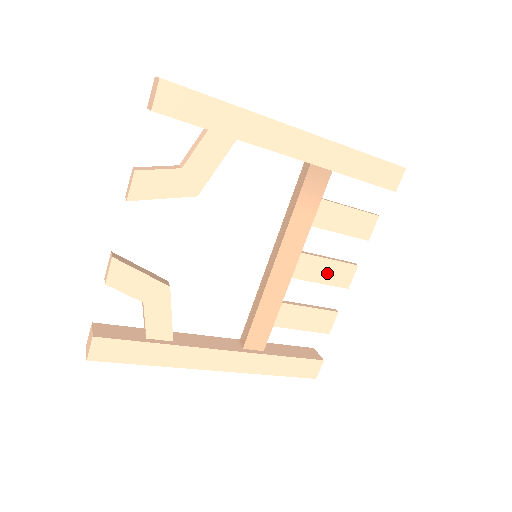
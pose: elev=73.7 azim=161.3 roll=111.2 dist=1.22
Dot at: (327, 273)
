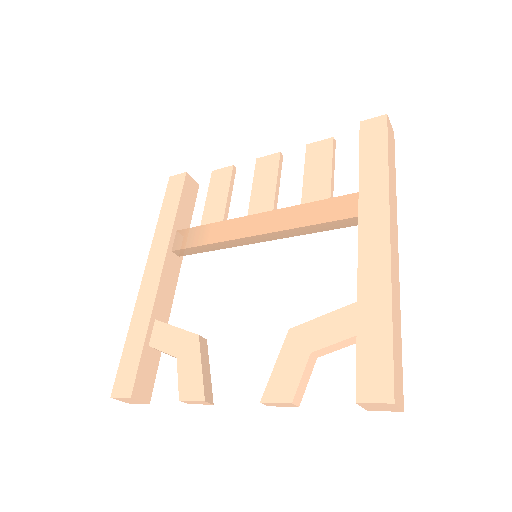
Dot at: occluded
